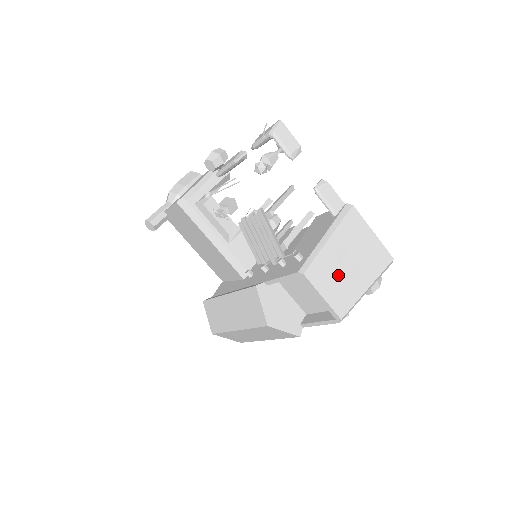
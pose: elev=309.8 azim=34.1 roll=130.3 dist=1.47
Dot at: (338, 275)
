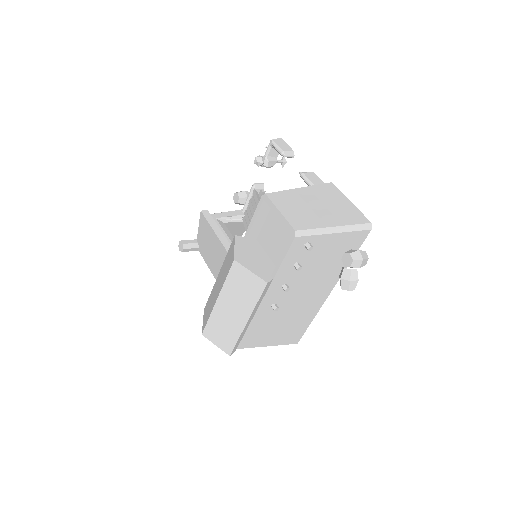
Dot at: (302, 207)
